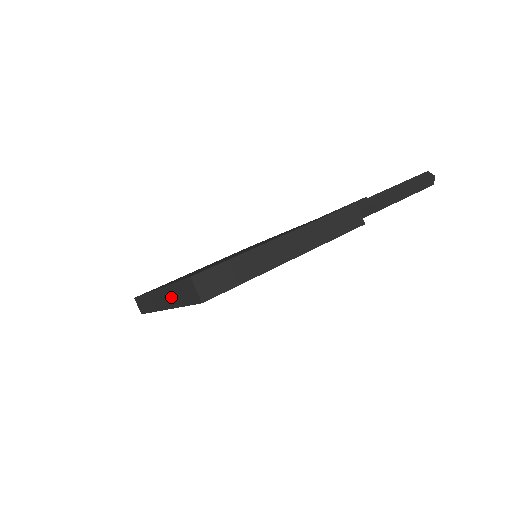
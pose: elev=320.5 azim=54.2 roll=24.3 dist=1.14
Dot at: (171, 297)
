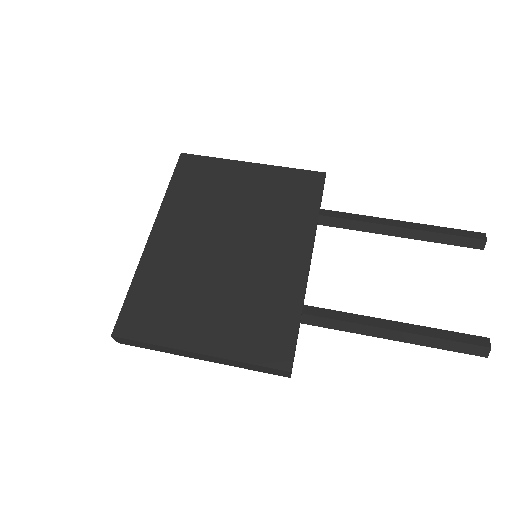
Dot at: occluded
